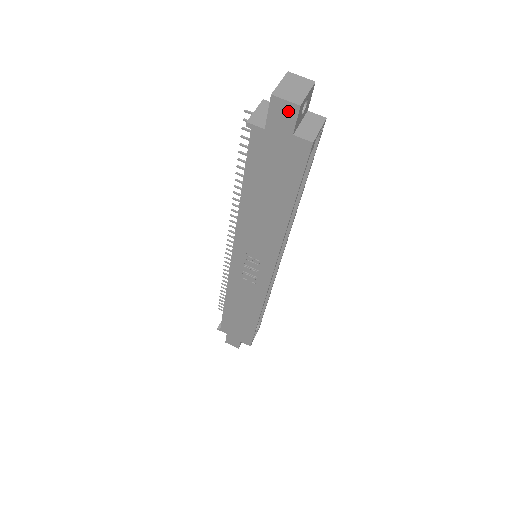
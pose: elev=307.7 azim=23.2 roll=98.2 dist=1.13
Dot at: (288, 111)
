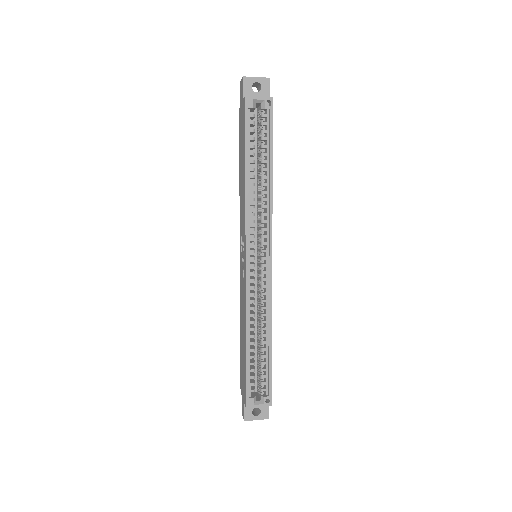
Dot at: (242, 85)
